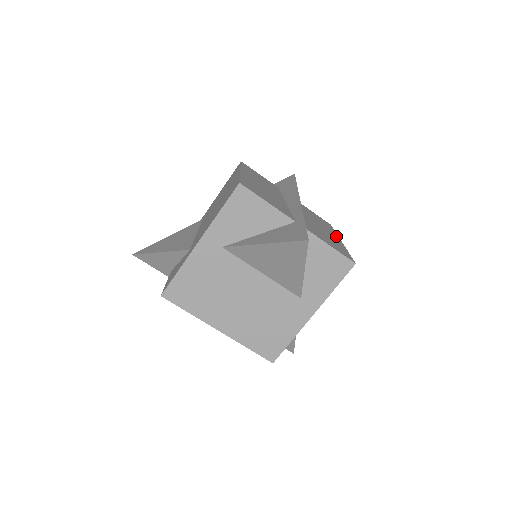
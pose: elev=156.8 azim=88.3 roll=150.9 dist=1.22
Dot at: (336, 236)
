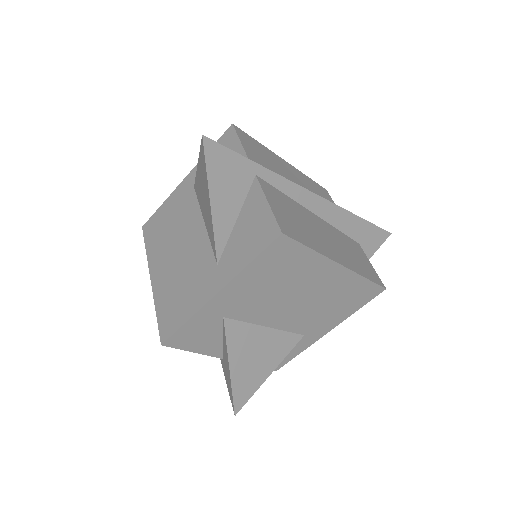
Dot at: (345, 263)
